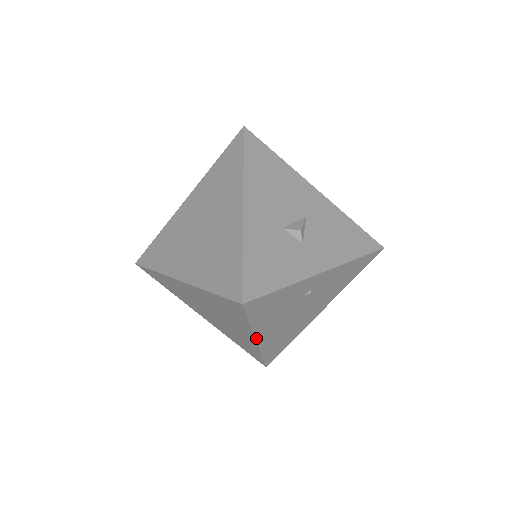
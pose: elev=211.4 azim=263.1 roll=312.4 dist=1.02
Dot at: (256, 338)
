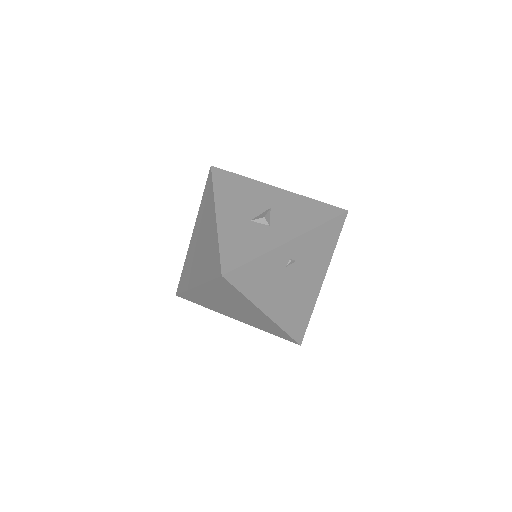
Dot at: (263, 311)
